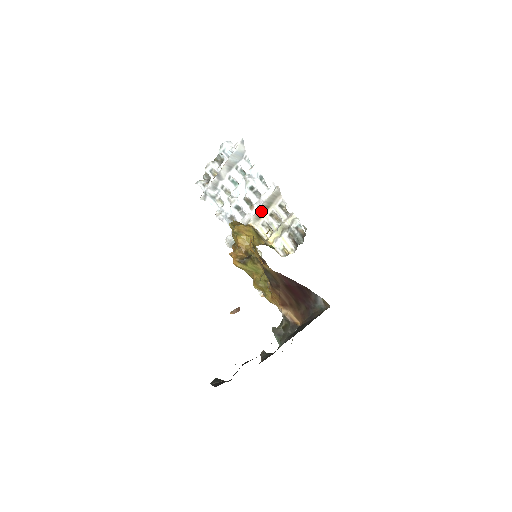
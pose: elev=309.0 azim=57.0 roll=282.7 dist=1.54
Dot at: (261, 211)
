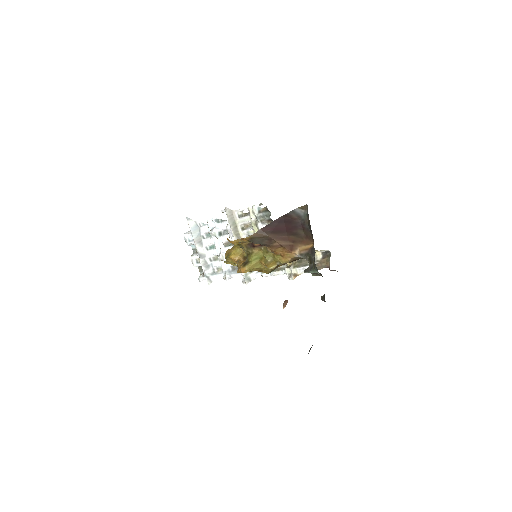
Dot at: (236, 235)
